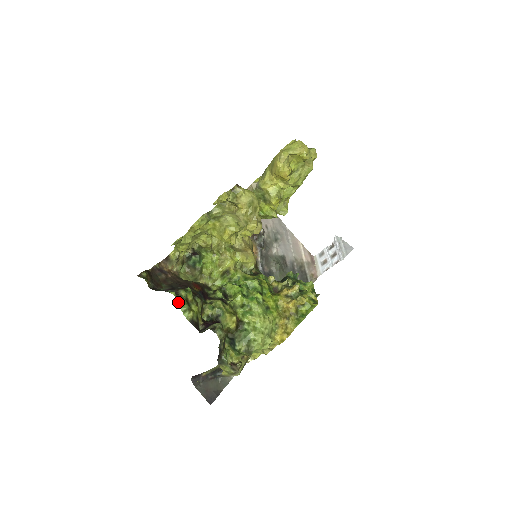
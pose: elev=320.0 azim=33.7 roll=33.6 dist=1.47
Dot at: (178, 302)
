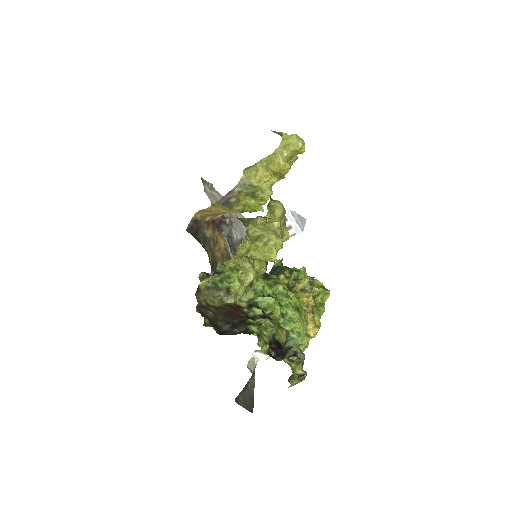
Dot at: (260, 341)
